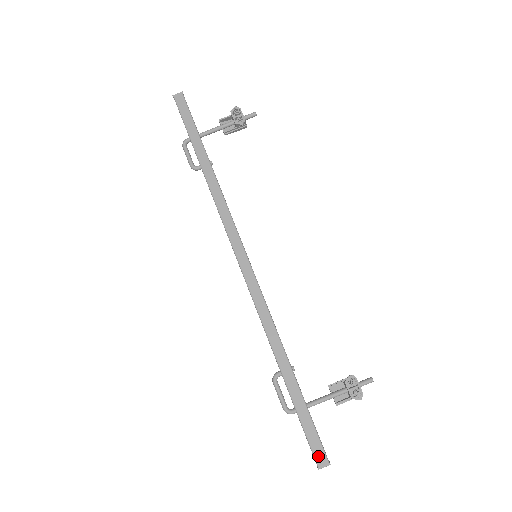
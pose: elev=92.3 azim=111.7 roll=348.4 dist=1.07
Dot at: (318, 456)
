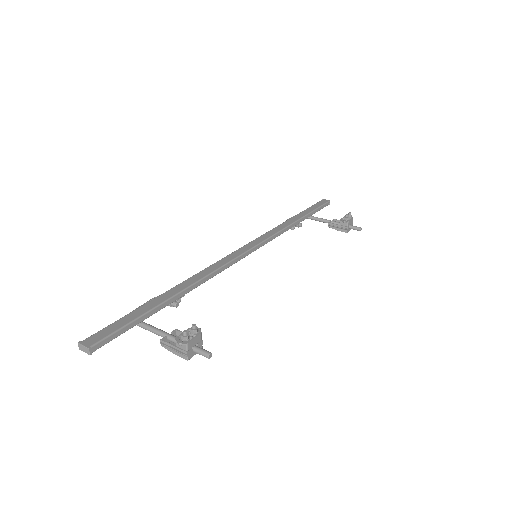
Dot at: (94, 337)
